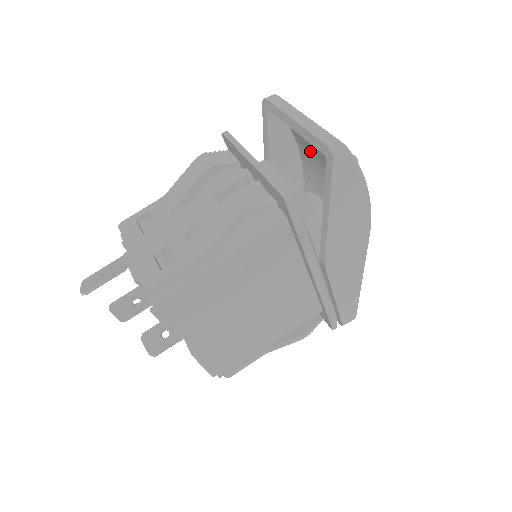
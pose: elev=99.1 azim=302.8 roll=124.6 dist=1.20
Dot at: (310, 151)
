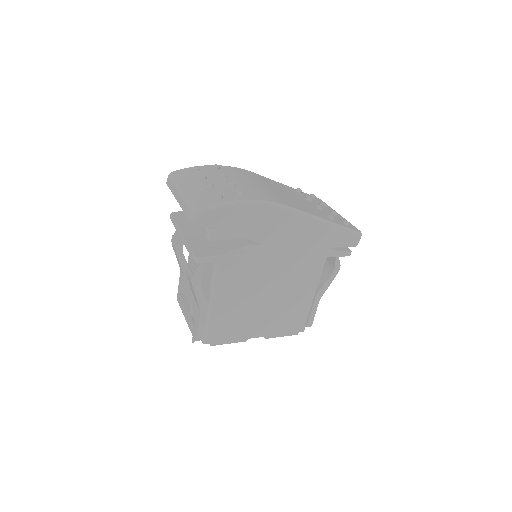
Dot at: occluded
